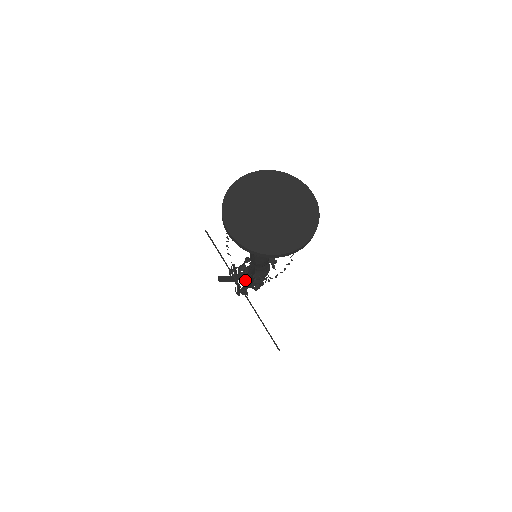
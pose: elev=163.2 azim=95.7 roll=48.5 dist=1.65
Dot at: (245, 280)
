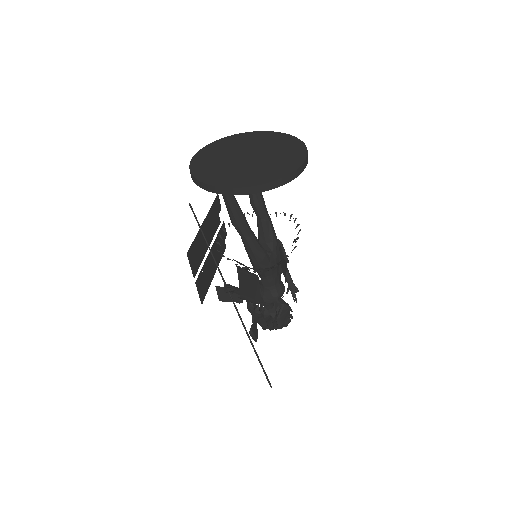
Dot at: (252, 303)
